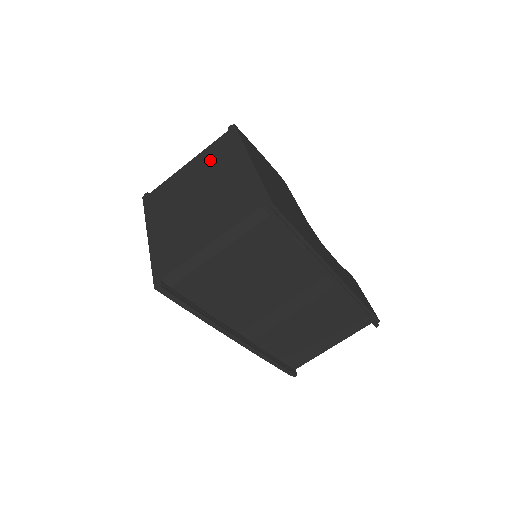
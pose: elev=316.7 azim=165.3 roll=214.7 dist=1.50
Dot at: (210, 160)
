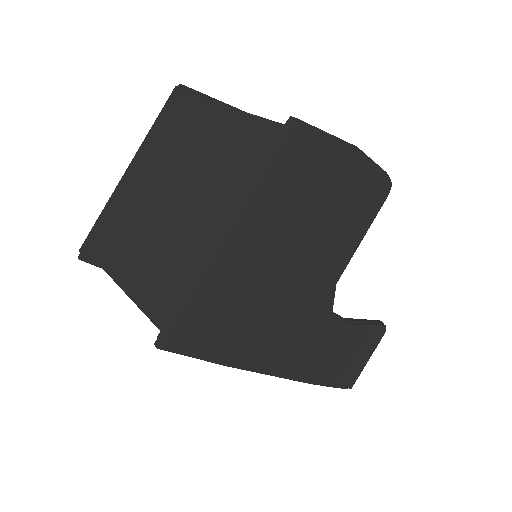
Dot at: (229, 150)
